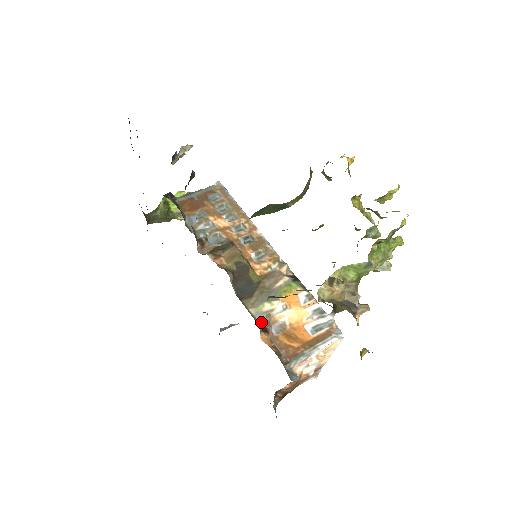
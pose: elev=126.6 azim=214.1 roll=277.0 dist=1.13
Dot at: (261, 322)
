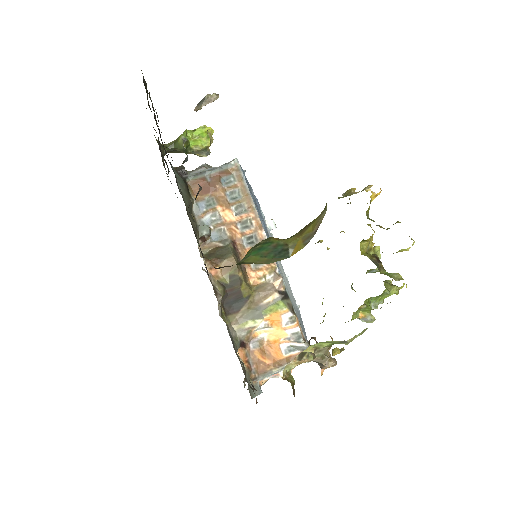
Dot at: (241, 338)
